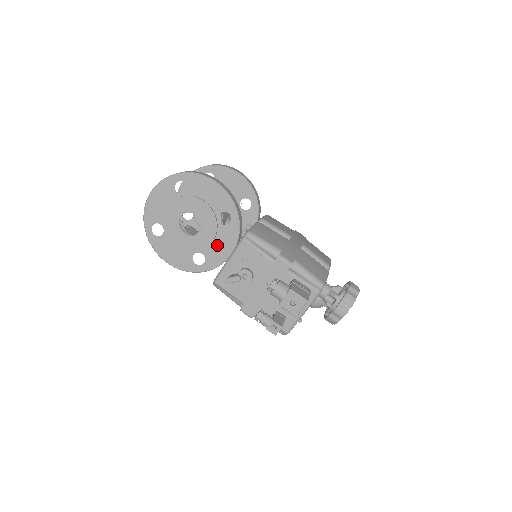
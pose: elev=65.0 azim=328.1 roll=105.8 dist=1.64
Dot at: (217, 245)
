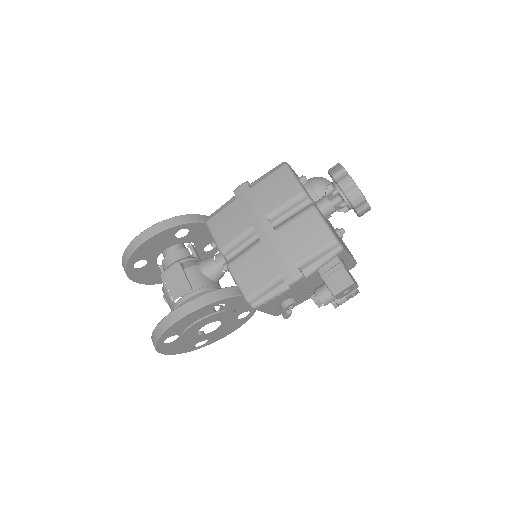
Dot at: (239, 307)
